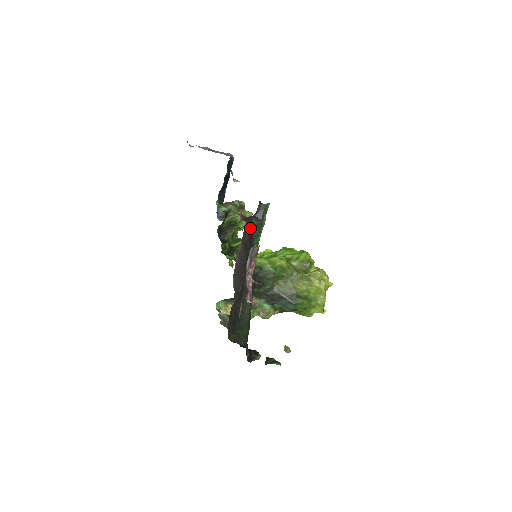
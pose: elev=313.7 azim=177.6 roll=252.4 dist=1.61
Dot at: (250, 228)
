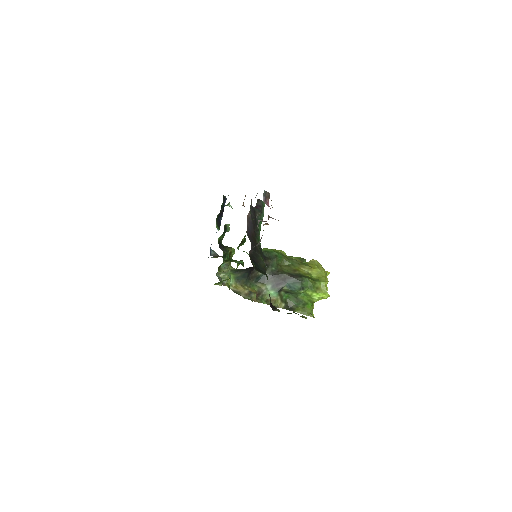
Dot at: (254, 210)
